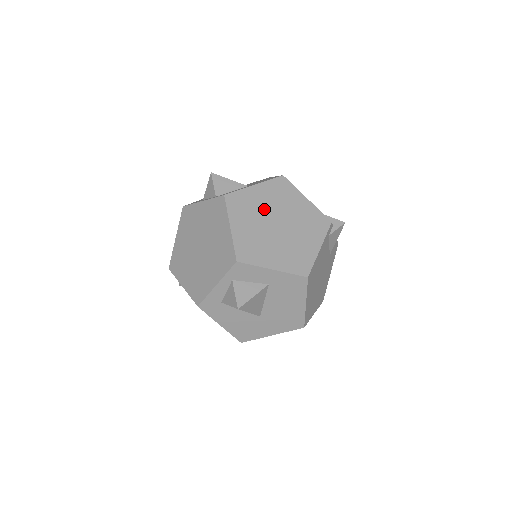
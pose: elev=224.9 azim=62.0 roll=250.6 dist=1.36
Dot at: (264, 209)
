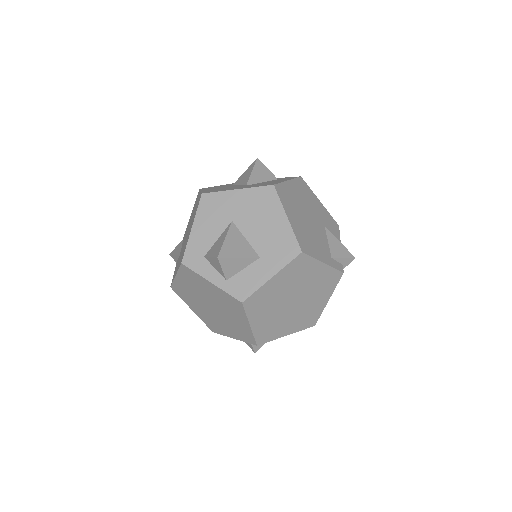
Dot at: (281, 295)
